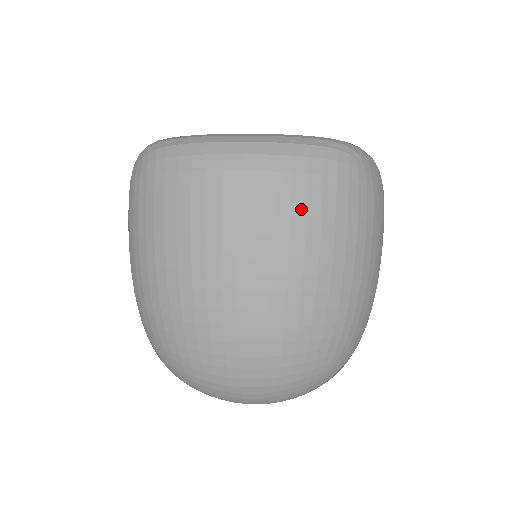
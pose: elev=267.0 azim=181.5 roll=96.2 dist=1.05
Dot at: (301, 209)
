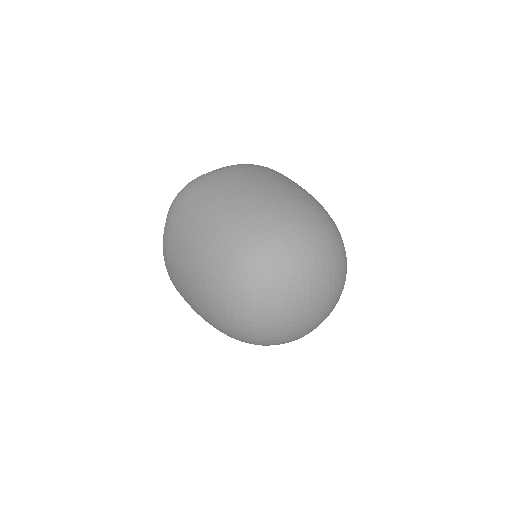
Dot at: (271, 171)
